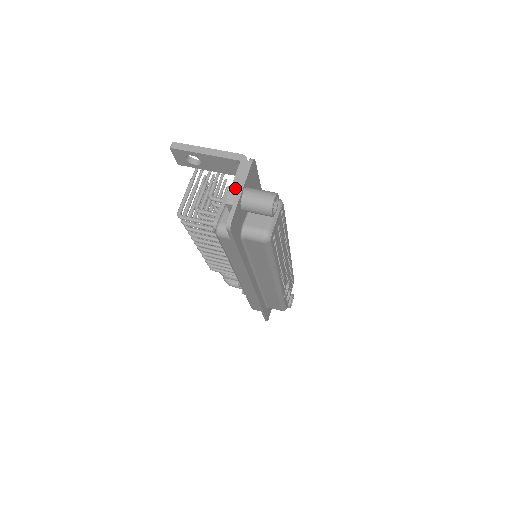
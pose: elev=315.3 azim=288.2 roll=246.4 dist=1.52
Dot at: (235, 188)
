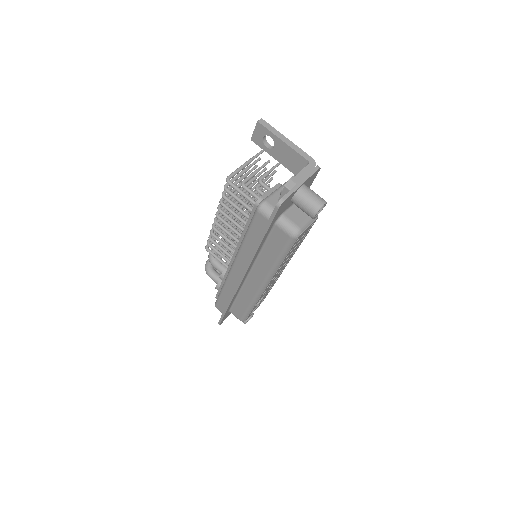
Dot at: (298, 179)
